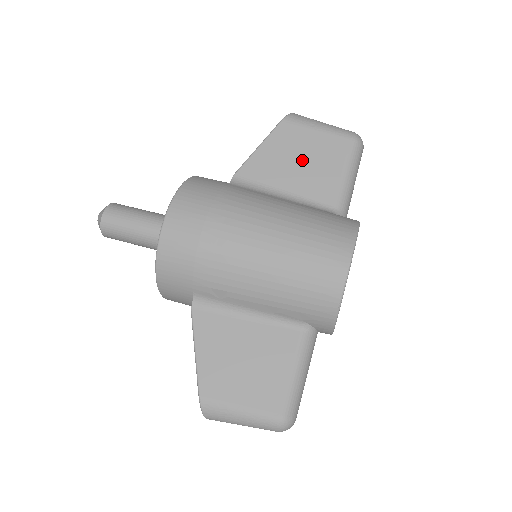
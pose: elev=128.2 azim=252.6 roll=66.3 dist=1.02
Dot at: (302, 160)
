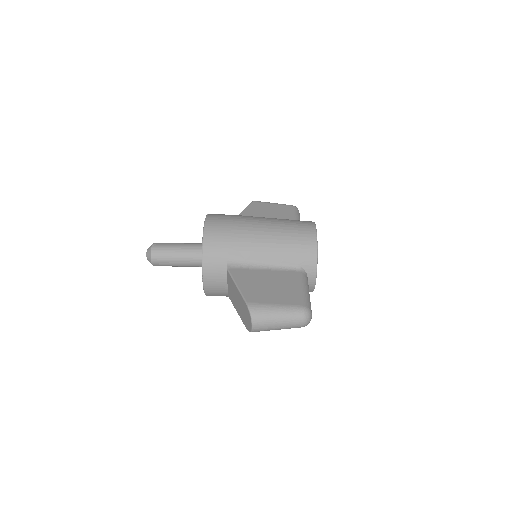
Dot at: (270, 213)
